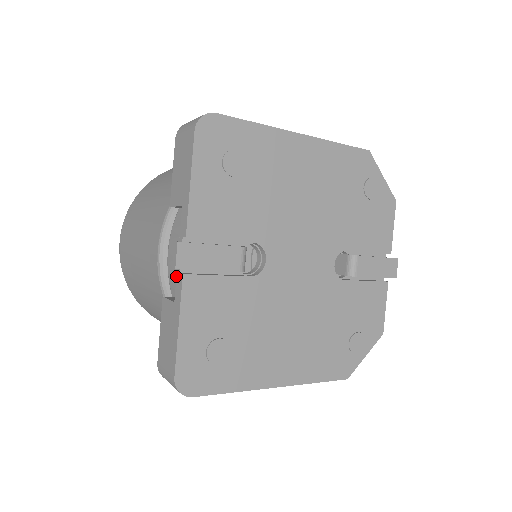
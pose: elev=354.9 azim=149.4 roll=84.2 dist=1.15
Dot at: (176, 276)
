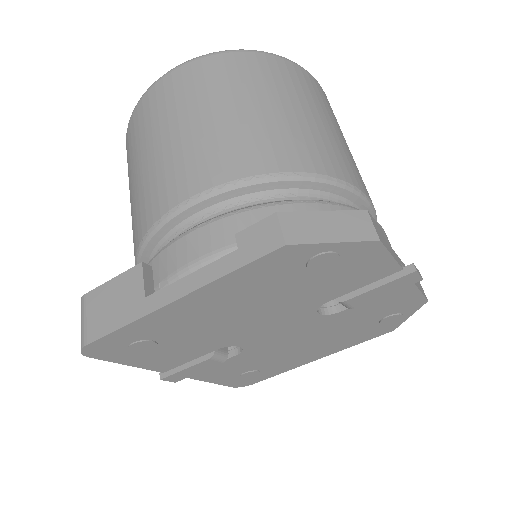
Dot at: occluded
